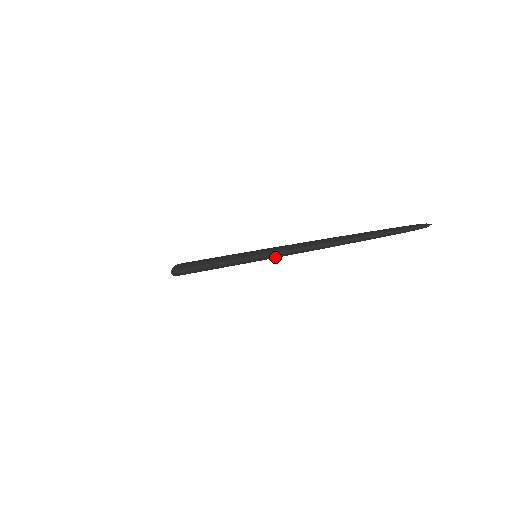
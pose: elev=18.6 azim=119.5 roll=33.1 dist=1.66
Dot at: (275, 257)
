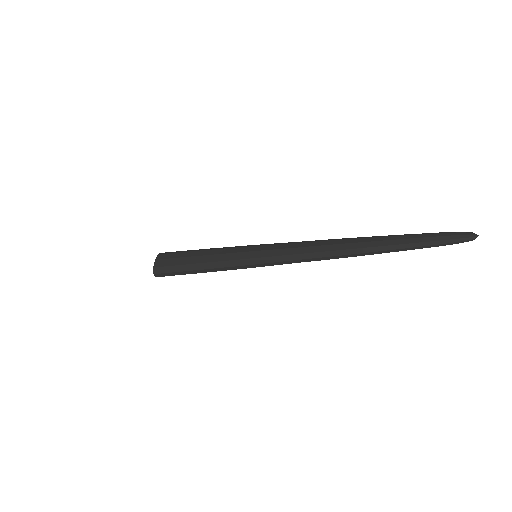
Dot at: (283, 263)
